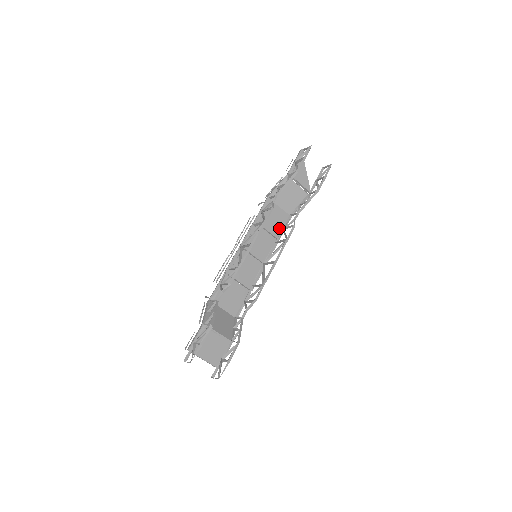
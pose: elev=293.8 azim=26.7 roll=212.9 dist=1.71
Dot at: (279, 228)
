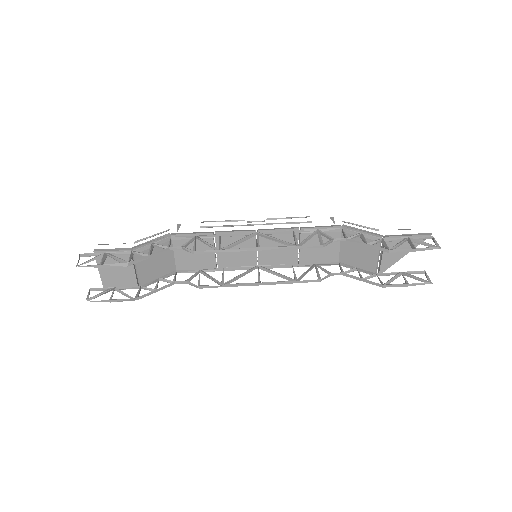
Dot at: (313, 259)
